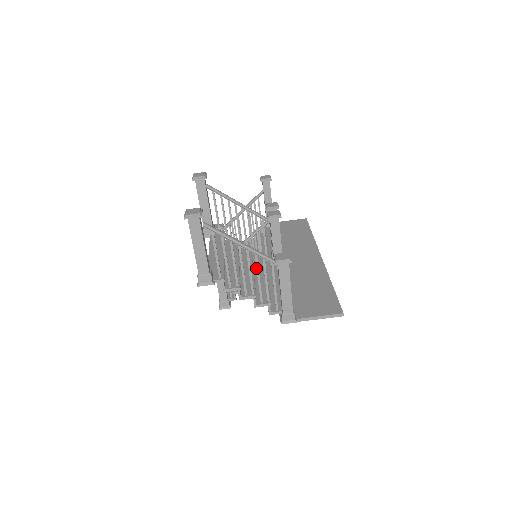
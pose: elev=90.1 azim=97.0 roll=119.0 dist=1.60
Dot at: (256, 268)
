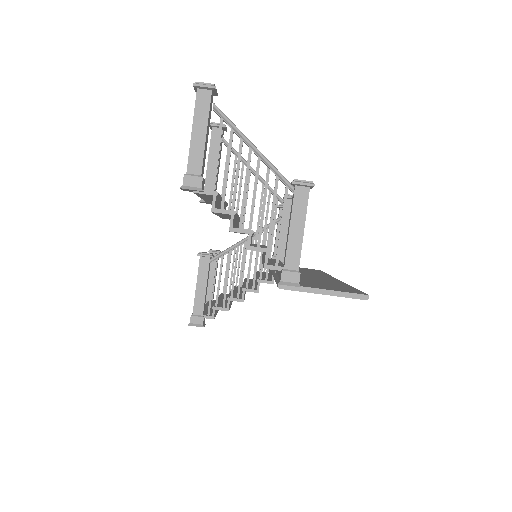
Dot at: (264, 189)
